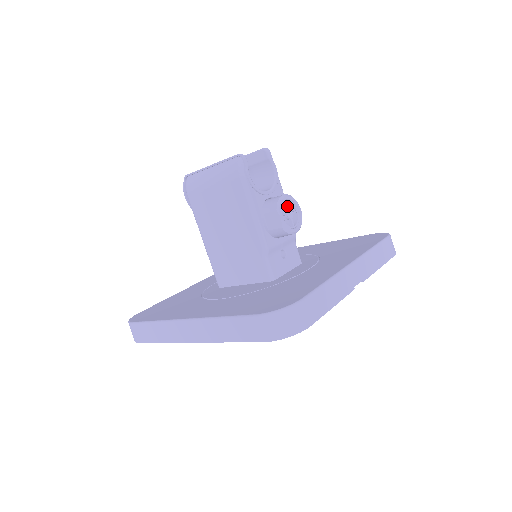
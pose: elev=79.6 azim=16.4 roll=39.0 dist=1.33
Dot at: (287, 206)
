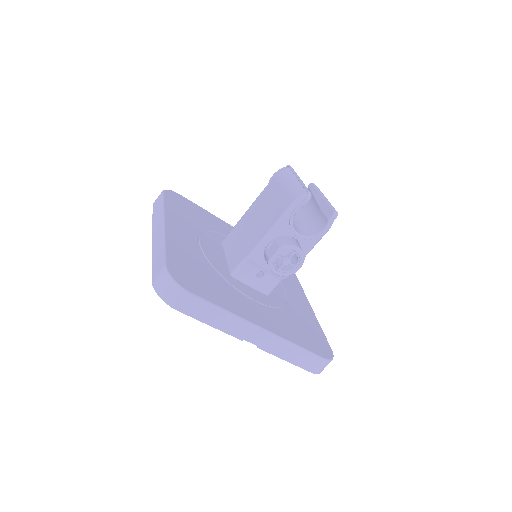
Dot at: (291, 255)
